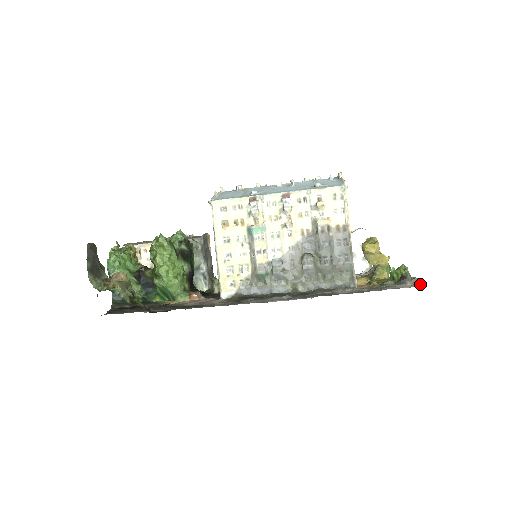
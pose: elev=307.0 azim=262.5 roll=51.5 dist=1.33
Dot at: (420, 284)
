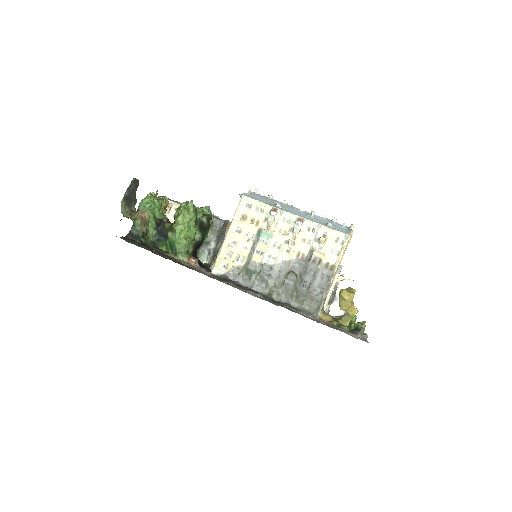
Dot at: (367, 341)
